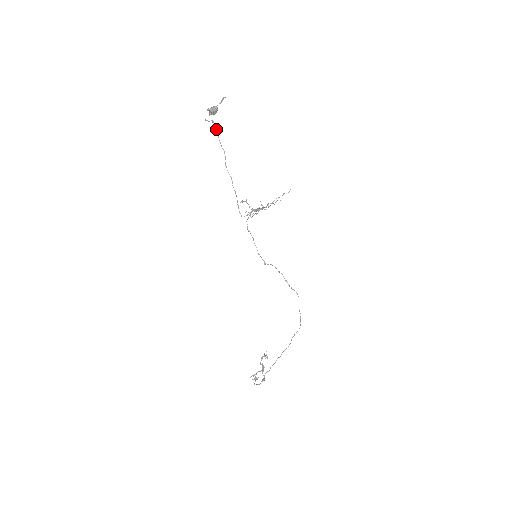
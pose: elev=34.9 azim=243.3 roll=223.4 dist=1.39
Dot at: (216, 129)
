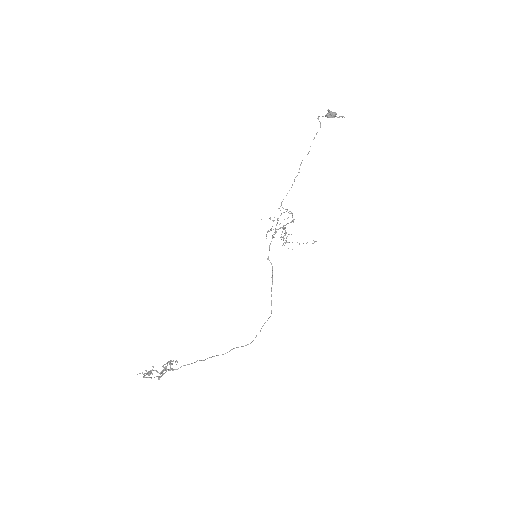
Dot at: (317, 132)
